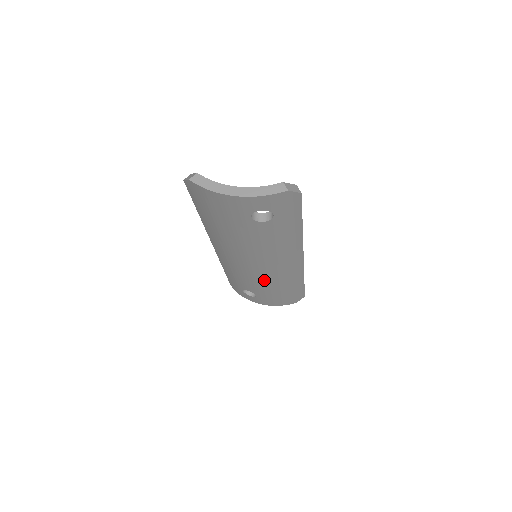
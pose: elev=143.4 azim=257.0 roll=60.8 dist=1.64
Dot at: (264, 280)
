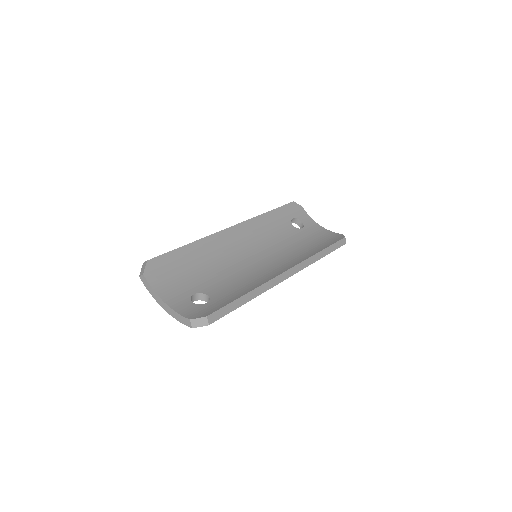
Dot at: occluded
